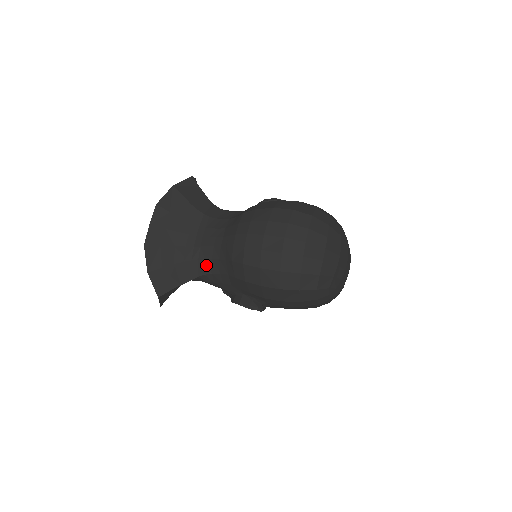
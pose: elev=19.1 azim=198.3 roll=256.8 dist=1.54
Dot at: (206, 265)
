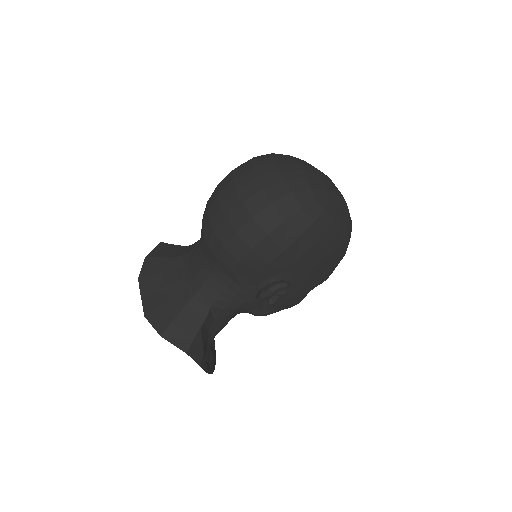
Dot at: (208, 289)
